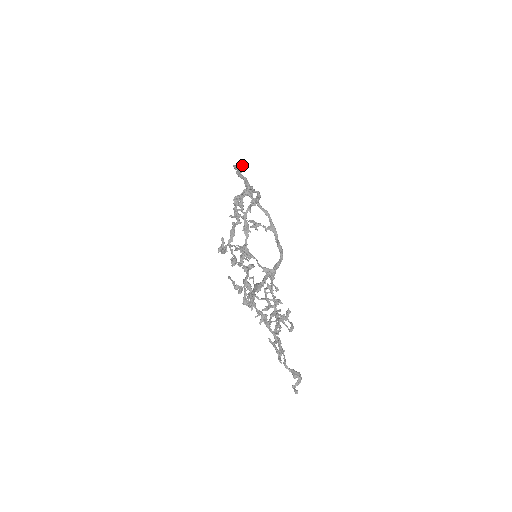
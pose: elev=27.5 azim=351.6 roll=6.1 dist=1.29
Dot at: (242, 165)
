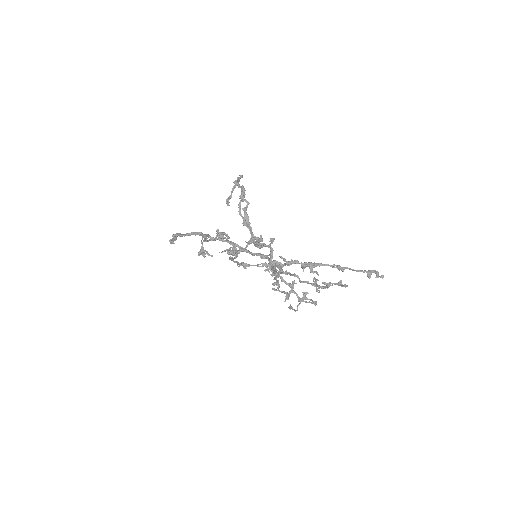
Dot at: occluded
